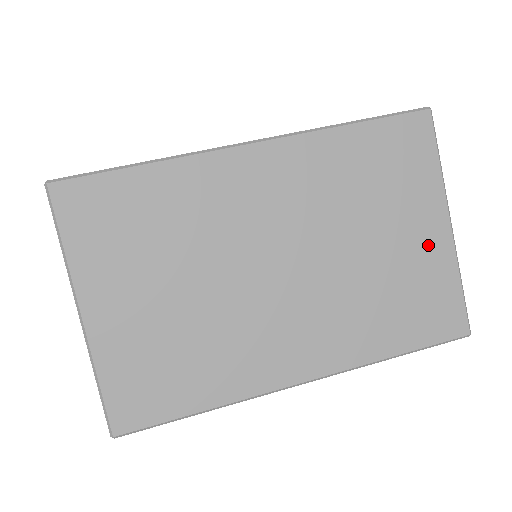
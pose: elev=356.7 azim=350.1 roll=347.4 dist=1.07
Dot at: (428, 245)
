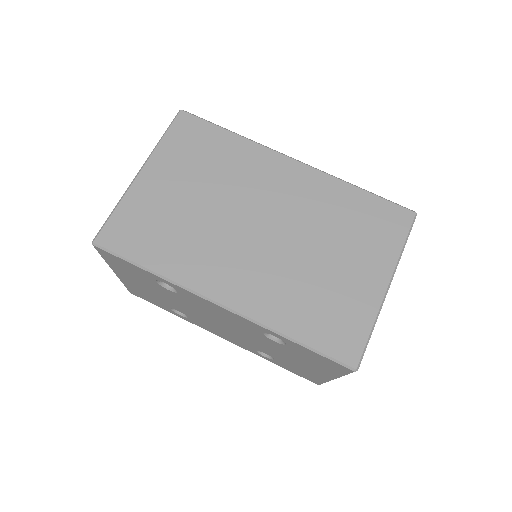
Dot at: (364, 286)
